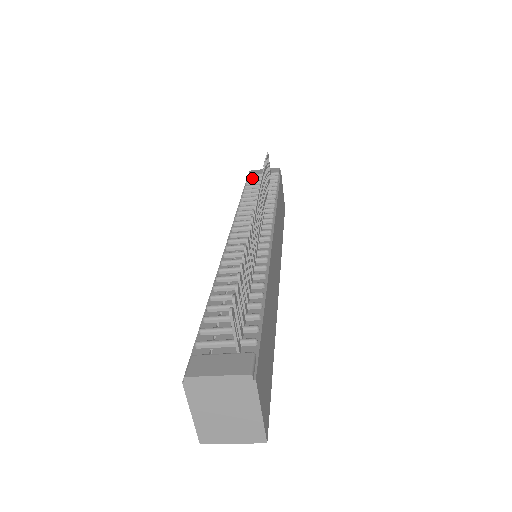
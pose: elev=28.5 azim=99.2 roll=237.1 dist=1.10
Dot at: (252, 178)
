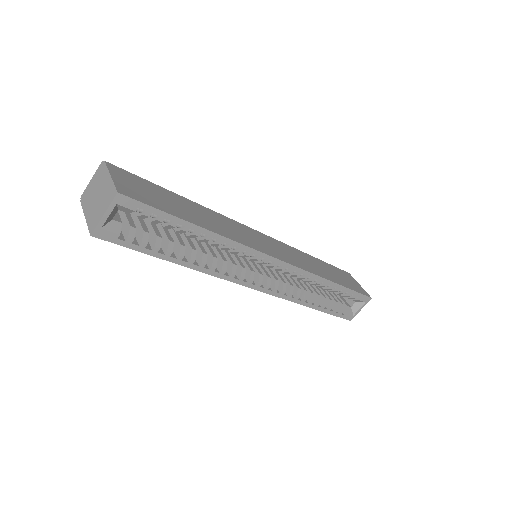
Dot at: occluded
